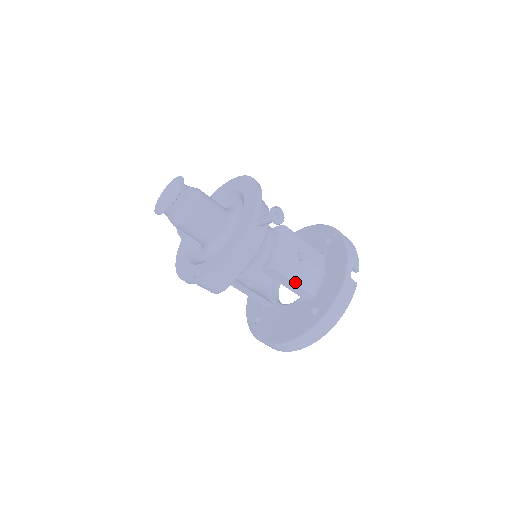
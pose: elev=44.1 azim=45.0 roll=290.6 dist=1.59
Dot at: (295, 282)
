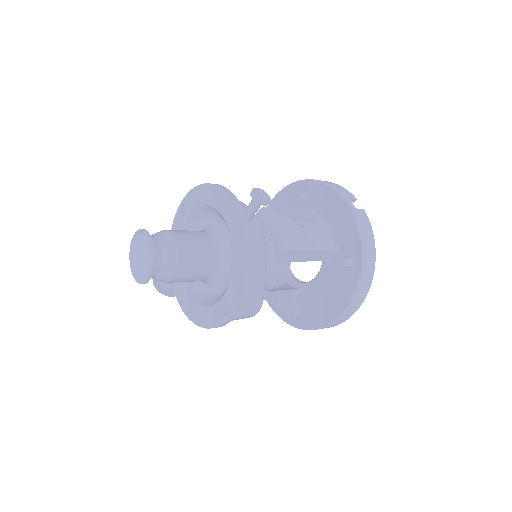
Dot at: (313, 250)
